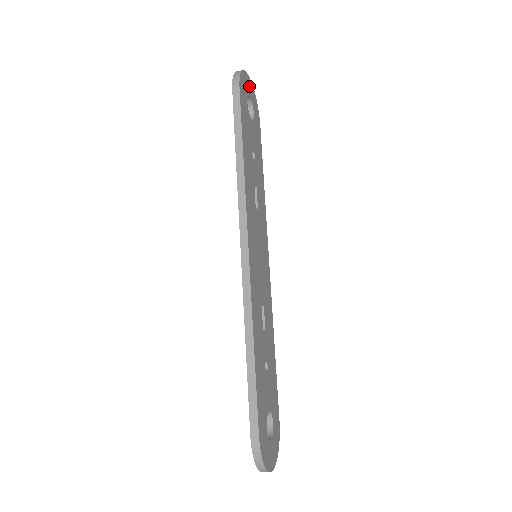
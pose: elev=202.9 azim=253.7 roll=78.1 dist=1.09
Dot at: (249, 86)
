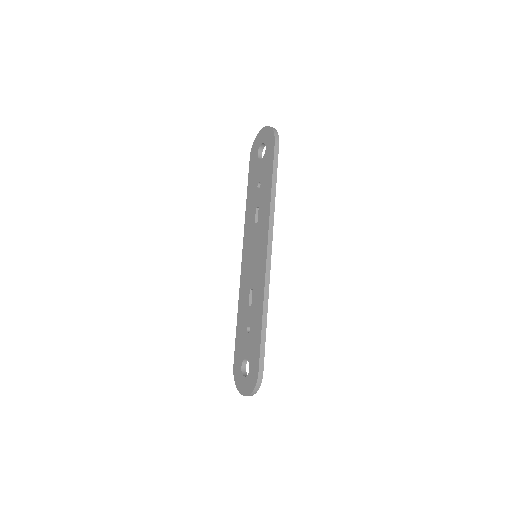
Dot at: occluded
